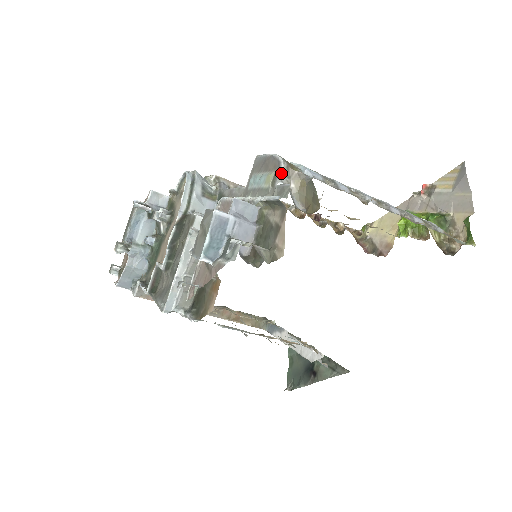
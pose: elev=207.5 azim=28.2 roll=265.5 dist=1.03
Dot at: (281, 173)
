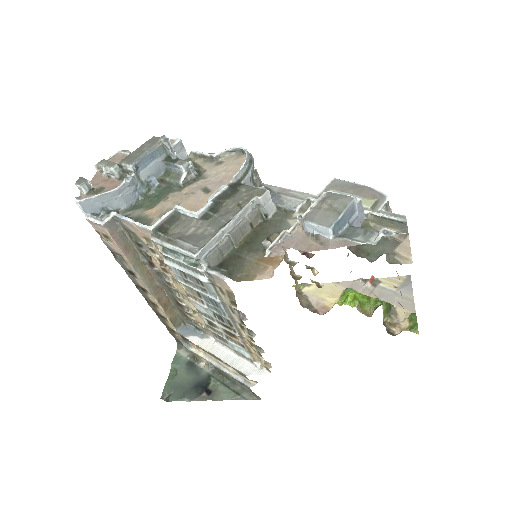
Dot at: (386, 204)
